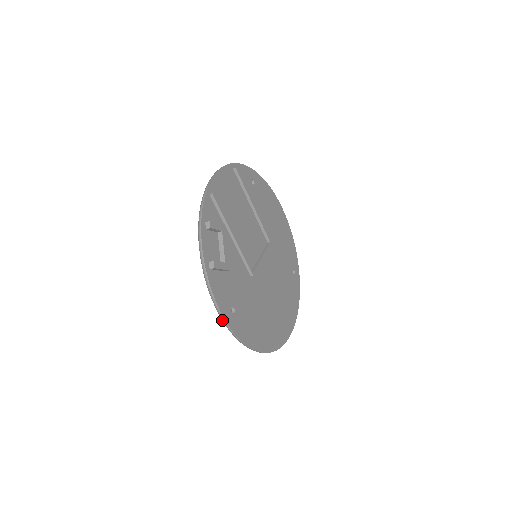
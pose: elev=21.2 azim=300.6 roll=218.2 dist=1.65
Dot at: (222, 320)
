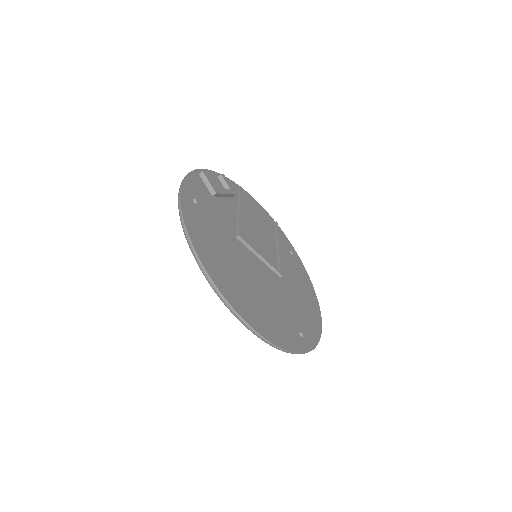
Dot at: occluded
